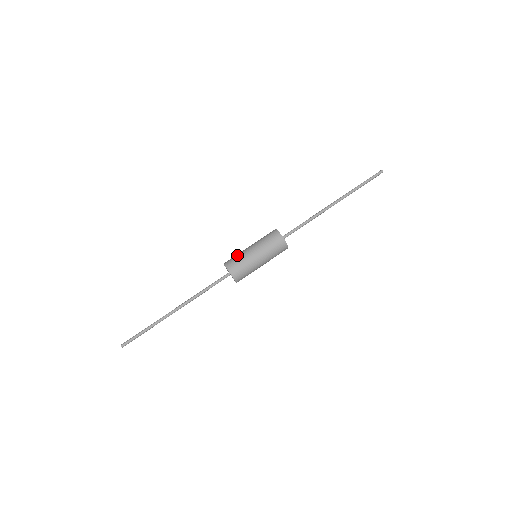
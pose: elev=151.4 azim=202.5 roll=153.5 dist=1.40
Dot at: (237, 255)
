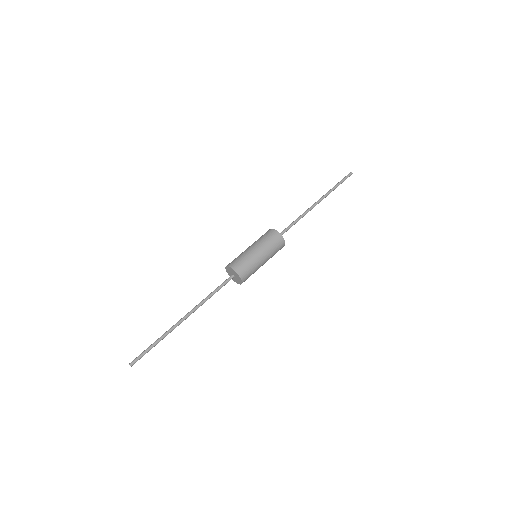
Dot at: (239, 256)
